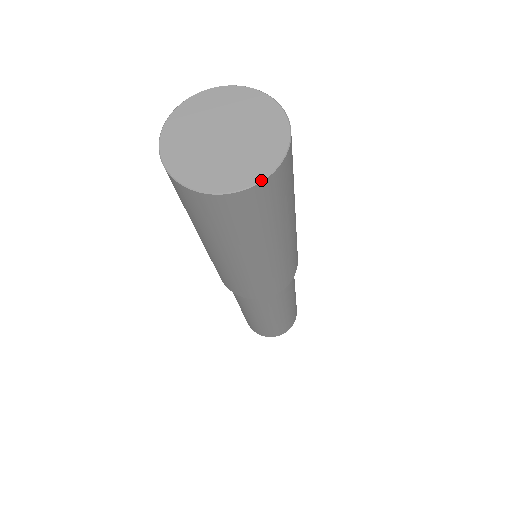
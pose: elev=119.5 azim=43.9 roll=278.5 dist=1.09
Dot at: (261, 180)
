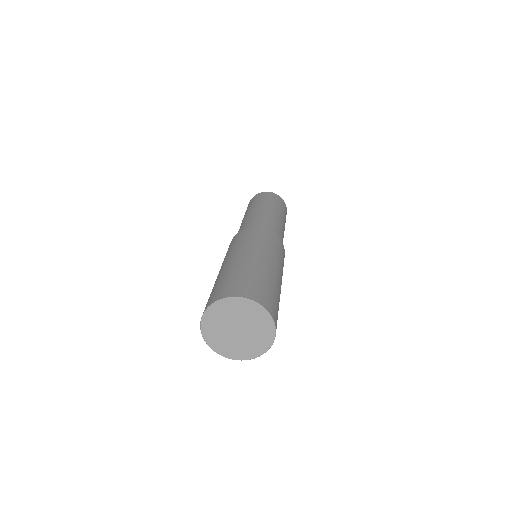
Dot at: (273, 342)
